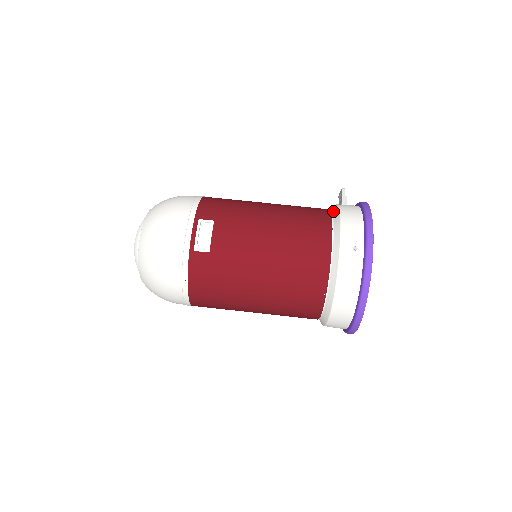
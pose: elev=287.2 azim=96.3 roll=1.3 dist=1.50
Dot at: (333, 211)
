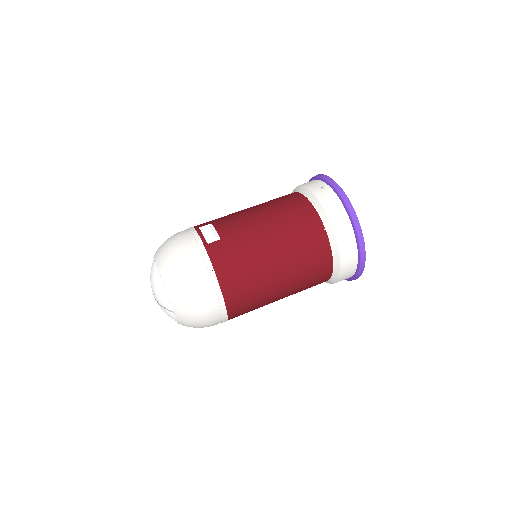
Dot at: occluded
